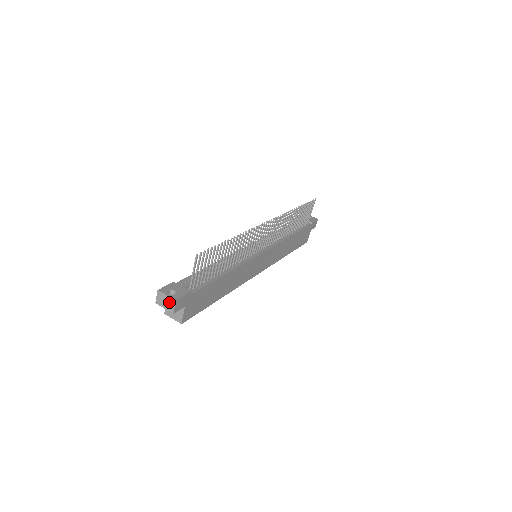
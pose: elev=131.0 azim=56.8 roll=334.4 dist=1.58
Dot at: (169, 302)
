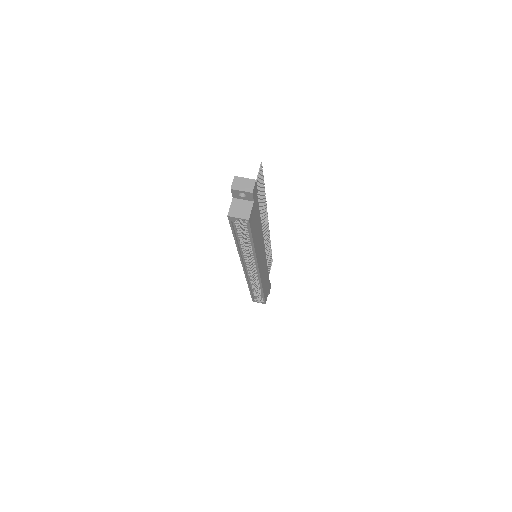
Dot at: (248, 183)
